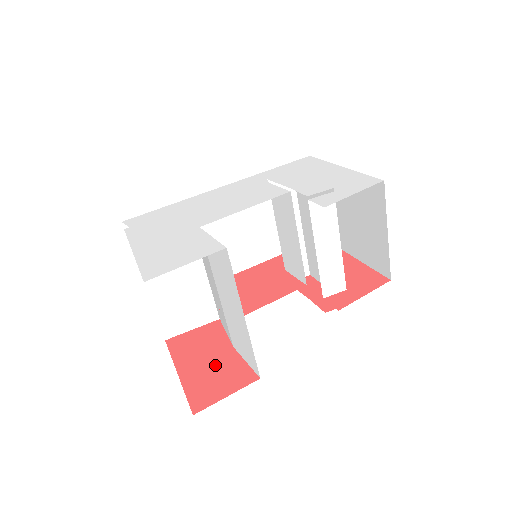
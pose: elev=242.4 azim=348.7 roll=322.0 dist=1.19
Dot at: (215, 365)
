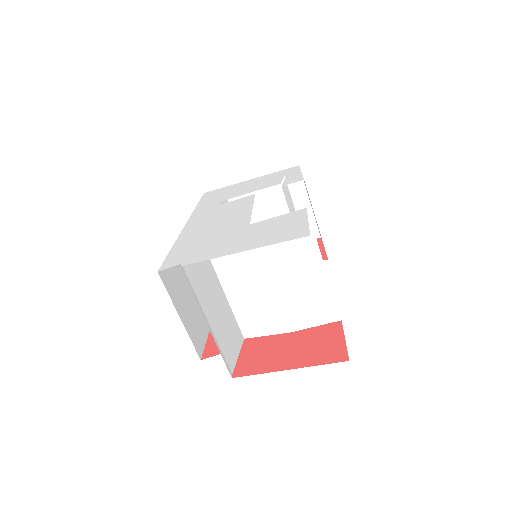
Dot at: (302, 344)
